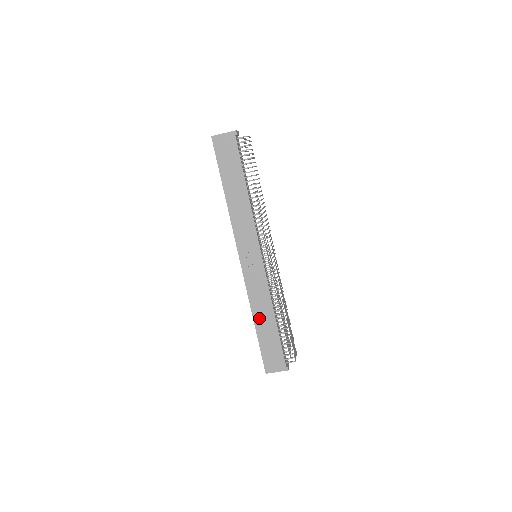
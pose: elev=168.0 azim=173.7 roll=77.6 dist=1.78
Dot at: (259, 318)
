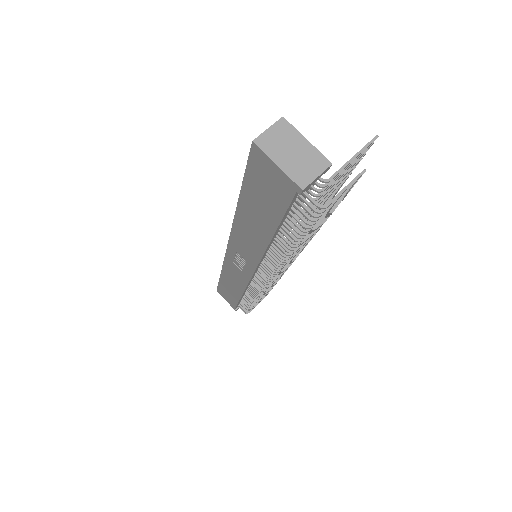
Dot at: (226, 280)
